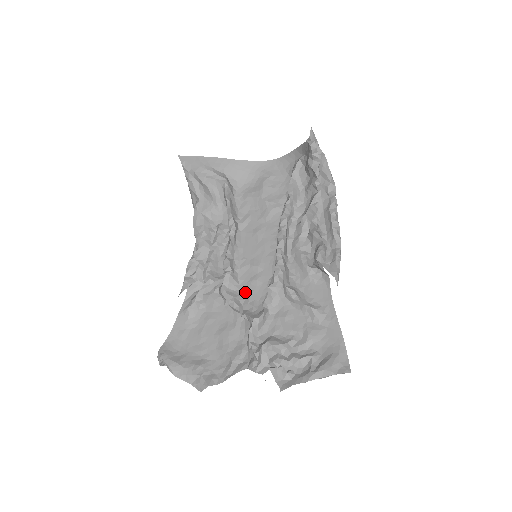
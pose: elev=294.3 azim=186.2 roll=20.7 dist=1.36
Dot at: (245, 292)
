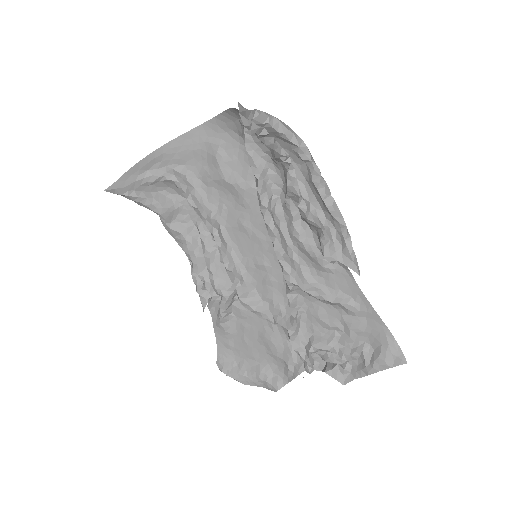
Dot at: (265, 295)
